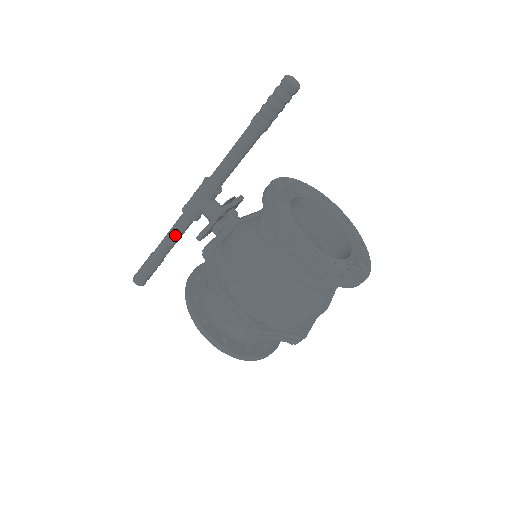
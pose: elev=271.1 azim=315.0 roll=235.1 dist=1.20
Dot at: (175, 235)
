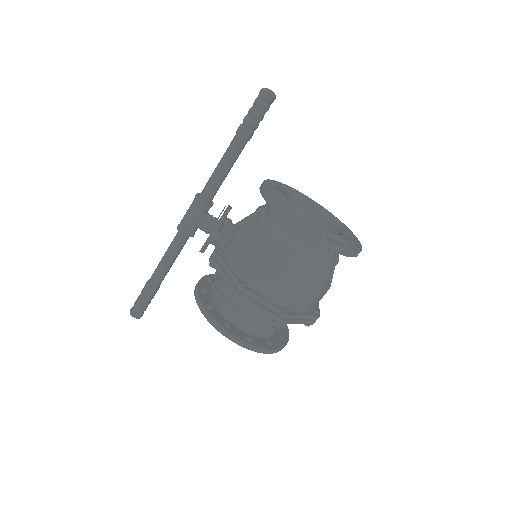
Dot at: (172, 256)
